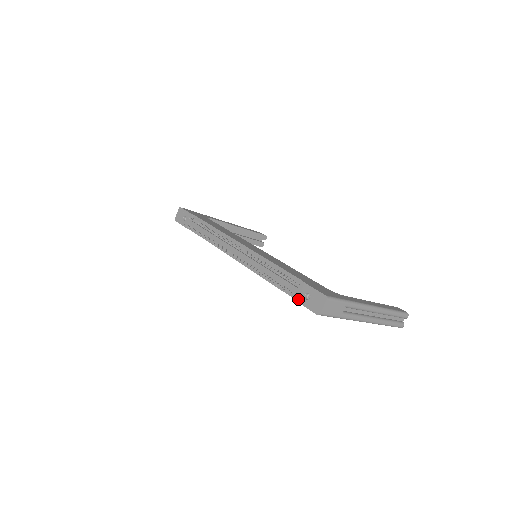
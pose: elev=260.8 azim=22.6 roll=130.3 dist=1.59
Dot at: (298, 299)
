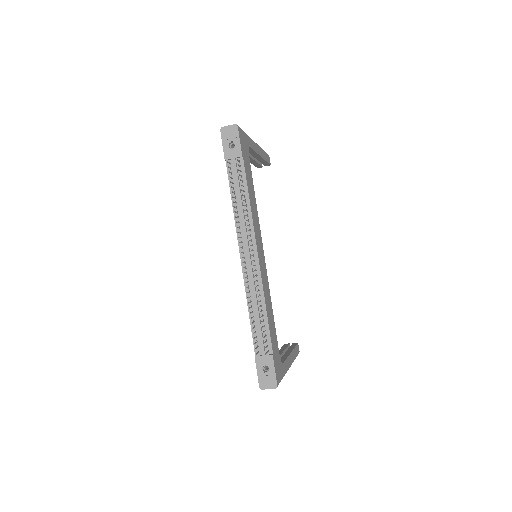
Dot at: (258, 362)
